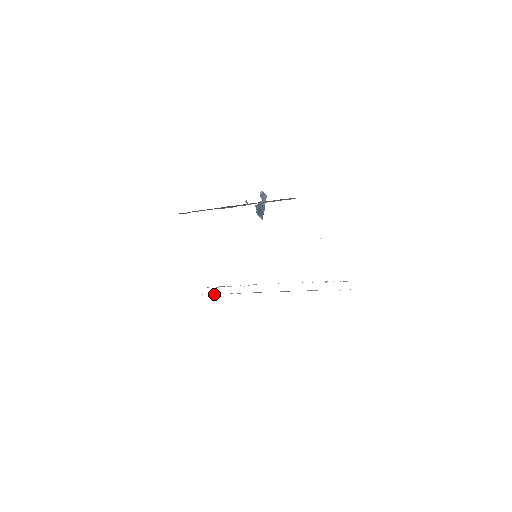
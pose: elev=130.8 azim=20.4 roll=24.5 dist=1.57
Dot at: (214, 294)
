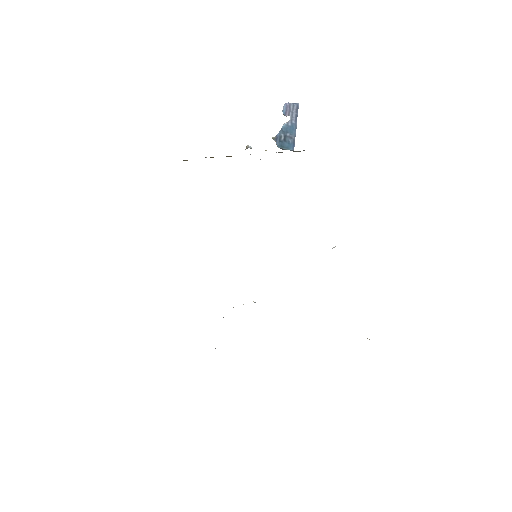
Dot at: occluded
